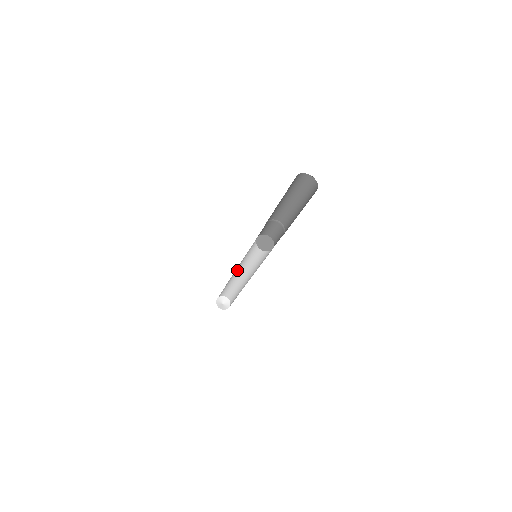
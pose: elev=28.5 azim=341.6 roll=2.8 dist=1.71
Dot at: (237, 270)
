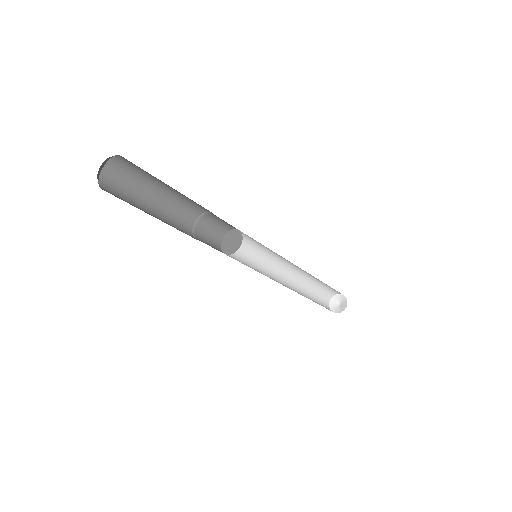
Dot at: (297, 267)
